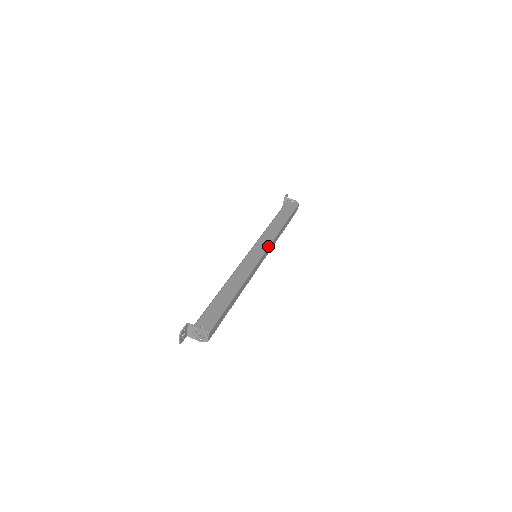
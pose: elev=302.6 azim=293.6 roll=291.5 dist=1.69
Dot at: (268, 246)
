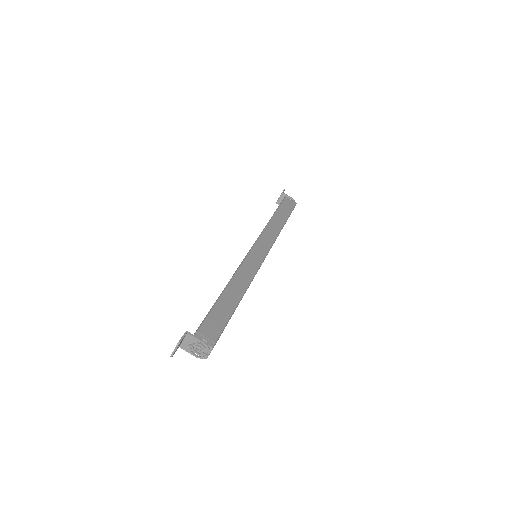
Dot at: (270, 247)
